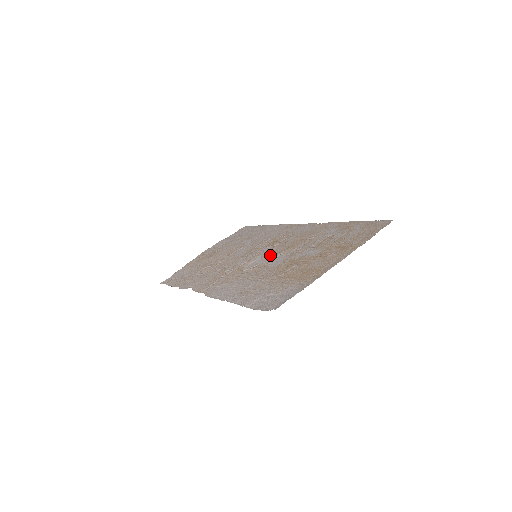
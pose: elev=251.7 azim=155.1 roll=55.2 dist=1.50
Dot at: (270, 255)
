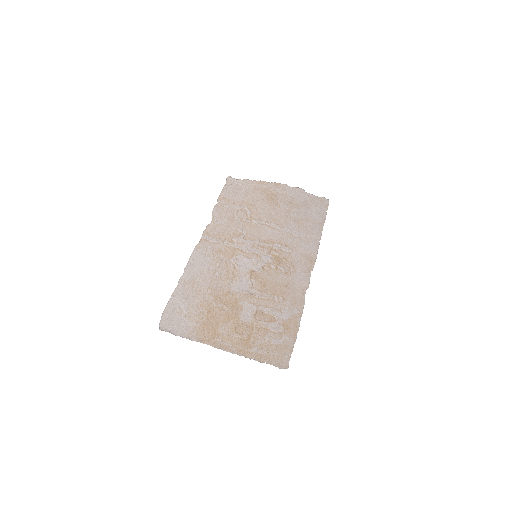
Dot at: (252, 272)
